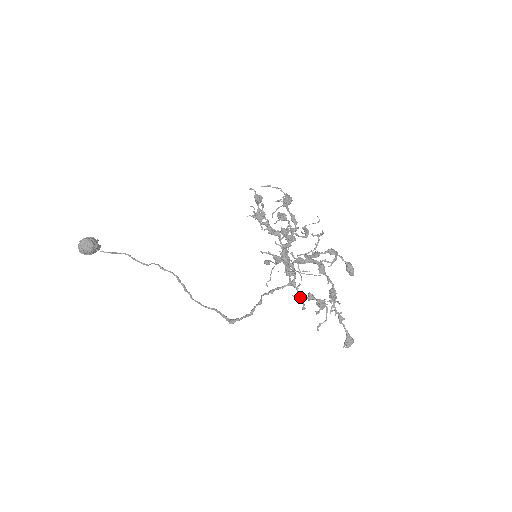
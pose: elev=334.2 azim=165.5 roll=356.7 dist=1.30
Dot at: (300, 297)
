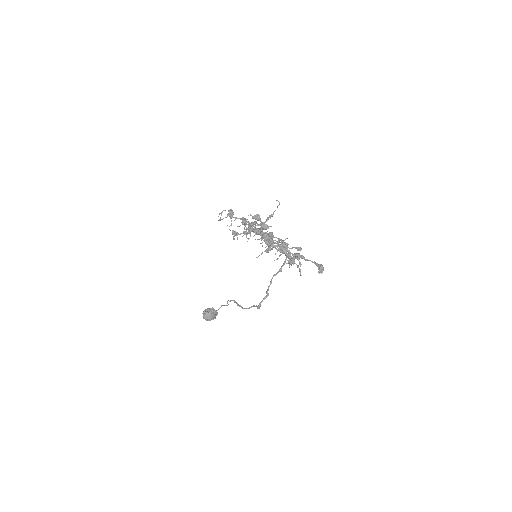
Dot at: (290, 261)
